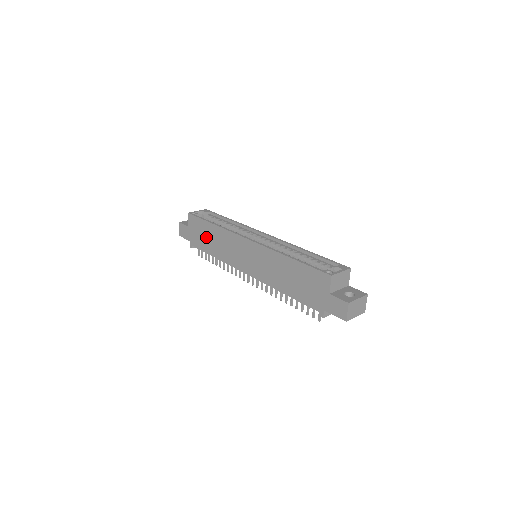
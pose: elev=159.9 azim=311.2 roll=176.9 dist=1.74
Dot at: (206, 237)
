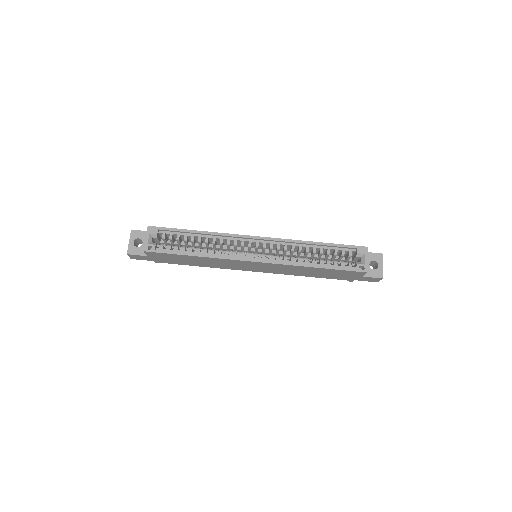
Dot at: (184, 261)
